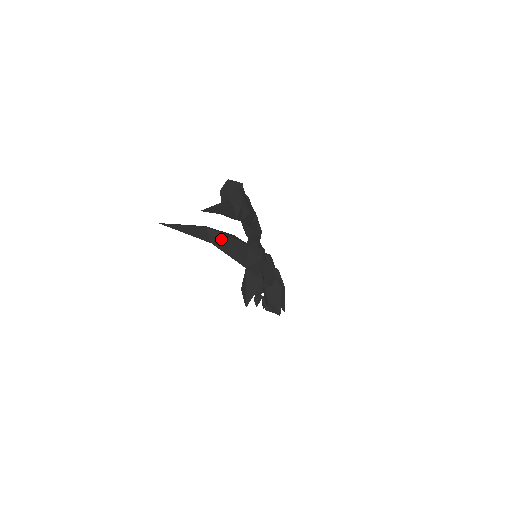
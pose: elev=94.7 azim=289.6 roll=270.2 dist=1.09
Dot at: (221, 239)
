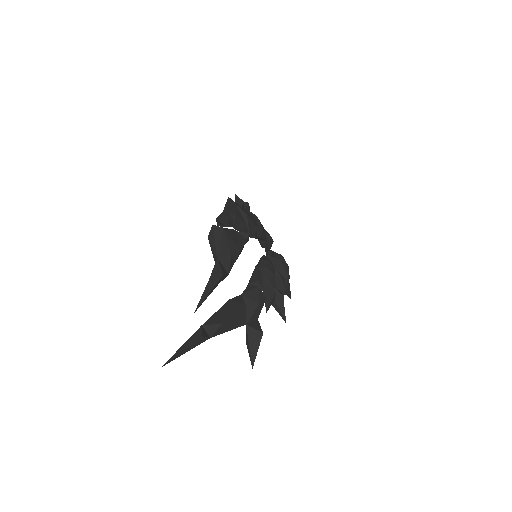
Dot at: (218, 329)
